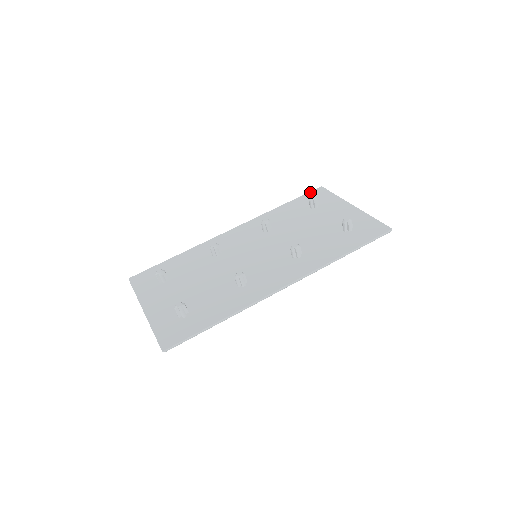
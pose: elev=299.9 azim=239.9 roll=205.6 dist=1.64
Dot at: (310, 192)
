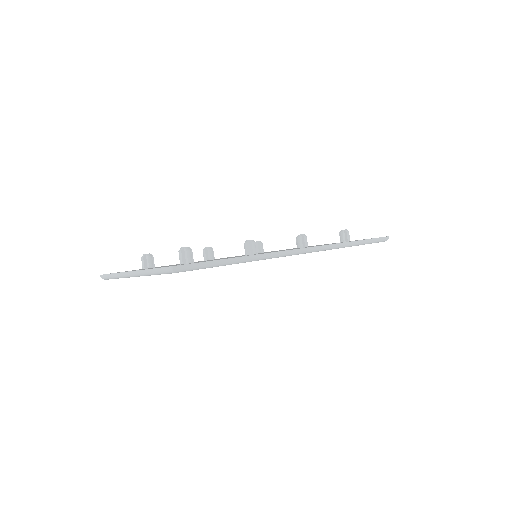
Dot at: occluded
